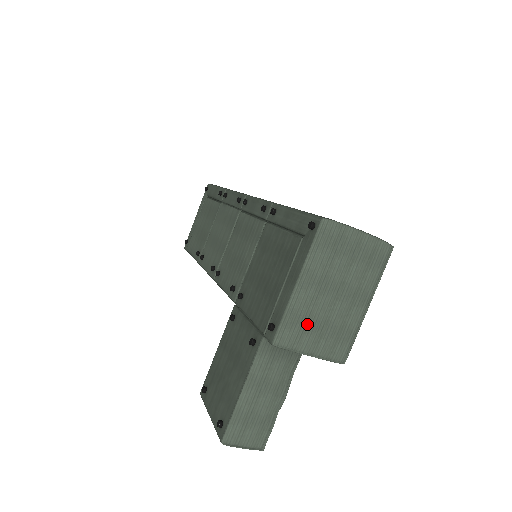
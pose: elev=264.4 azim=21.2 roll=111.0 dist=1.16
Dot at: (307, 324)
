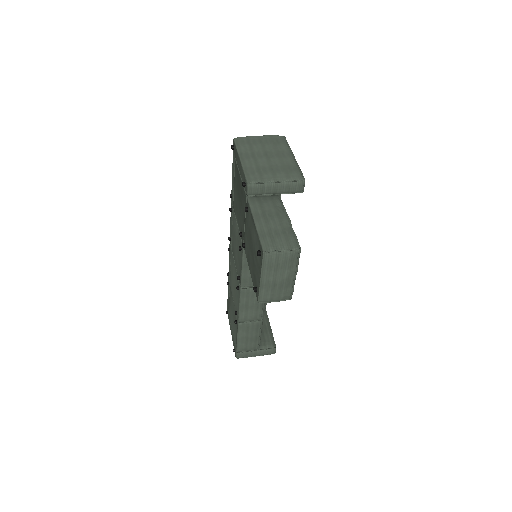
Dot at: (261, 170)
